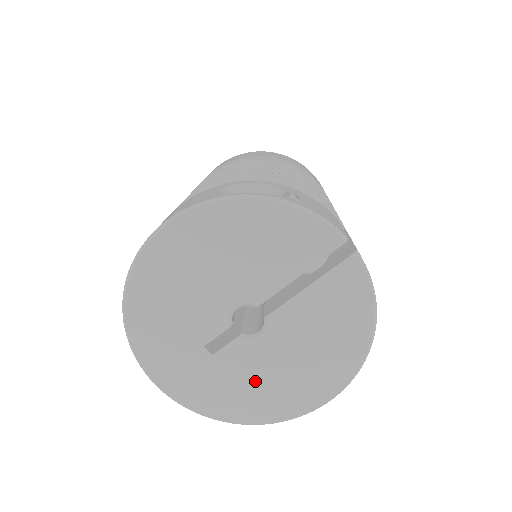
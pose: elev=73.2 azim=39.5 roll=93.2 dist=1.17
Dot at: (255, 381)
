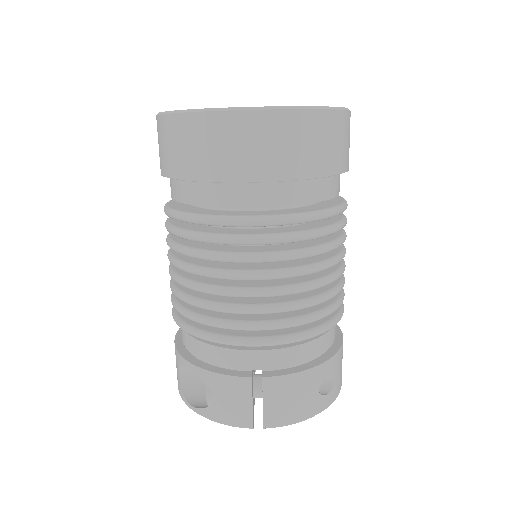
Dot at: occluded
